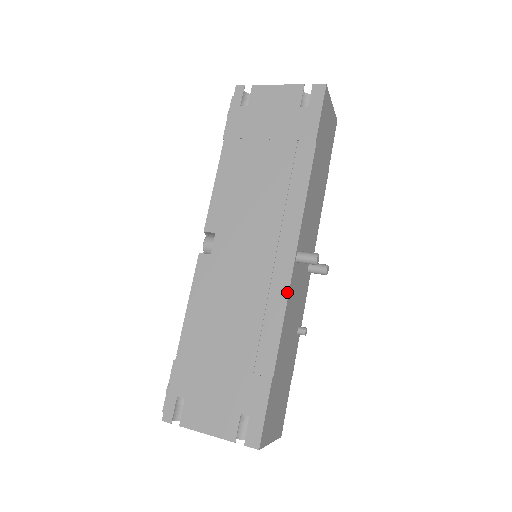
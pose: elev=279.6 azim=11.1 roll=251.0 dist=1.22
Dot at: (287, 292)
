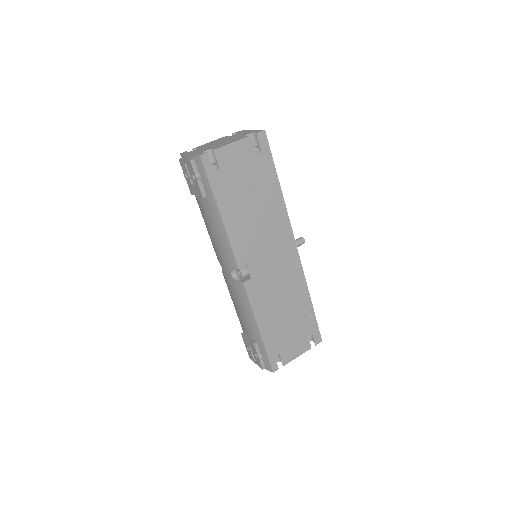
Dot at: (302, 268)
